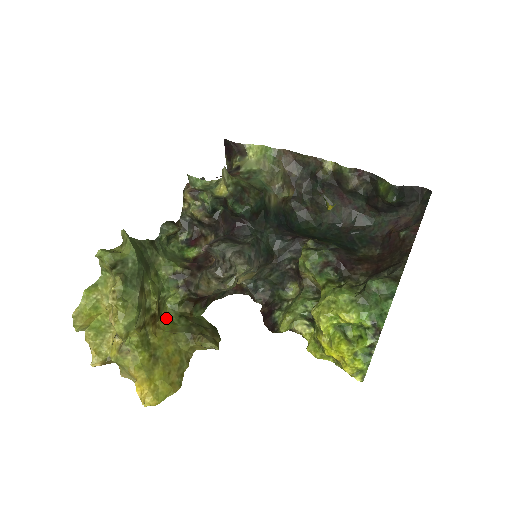
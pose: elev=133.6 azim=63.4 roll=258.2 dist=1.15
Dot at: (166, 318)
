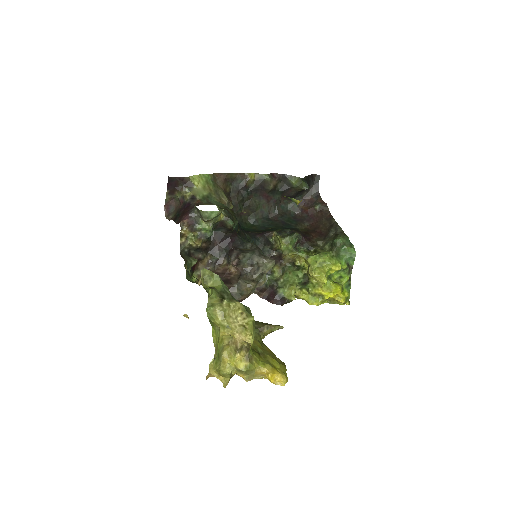
Dot at: occluded
